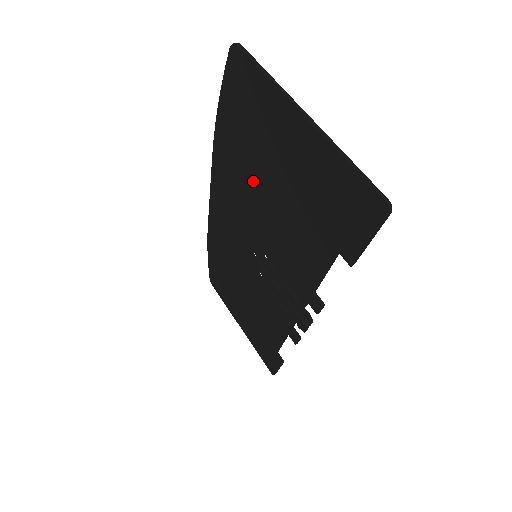
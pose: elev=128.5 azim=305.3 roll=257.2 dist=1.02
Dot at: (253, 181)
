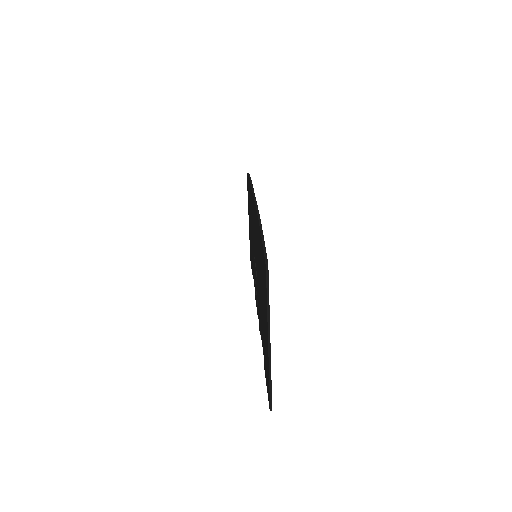
Dot at: (259, 268)
